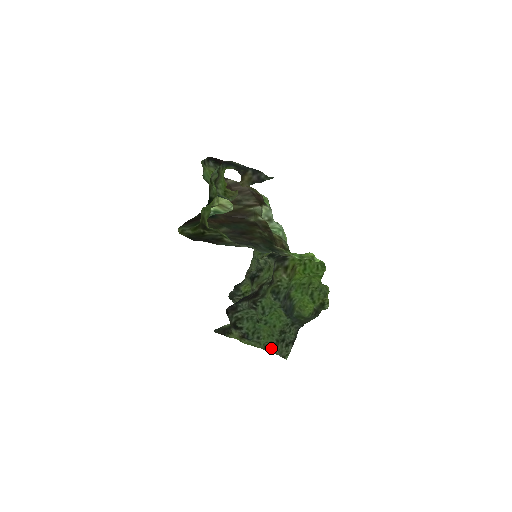
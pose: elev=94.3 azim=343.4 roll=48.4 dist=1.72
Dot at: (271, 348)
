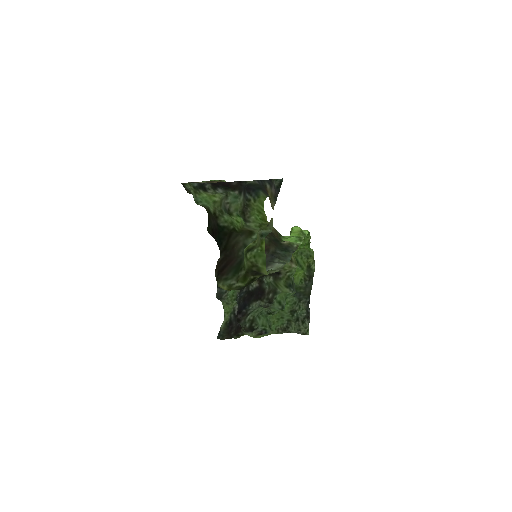
Dot at: (285, 330)
